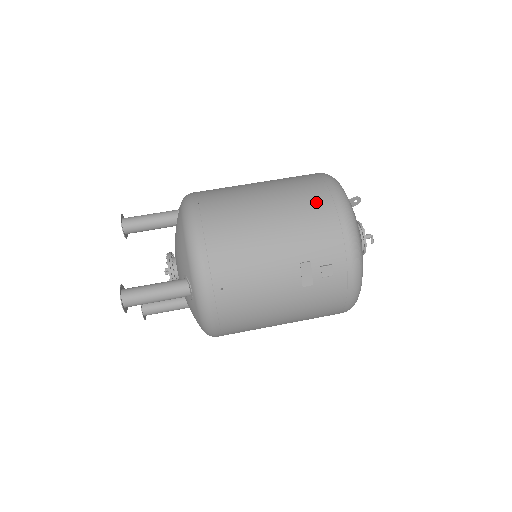
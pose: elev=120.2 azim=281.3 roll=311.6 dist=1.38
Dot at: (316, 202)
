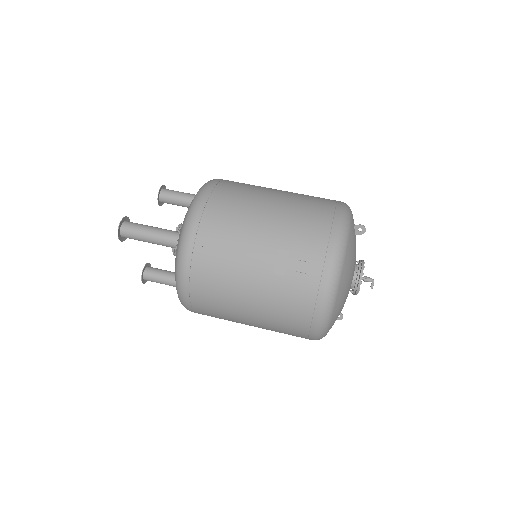
Dot at: (318, 209)
